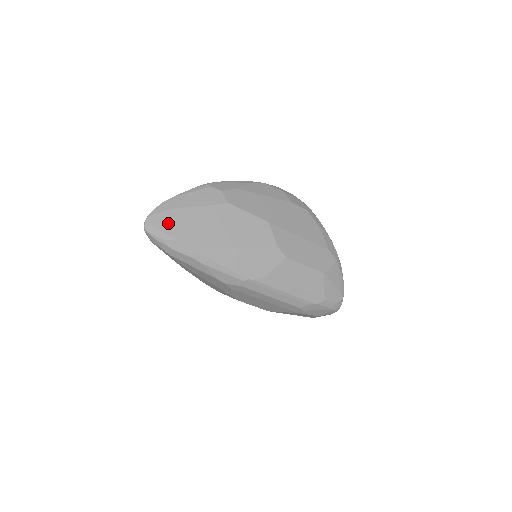
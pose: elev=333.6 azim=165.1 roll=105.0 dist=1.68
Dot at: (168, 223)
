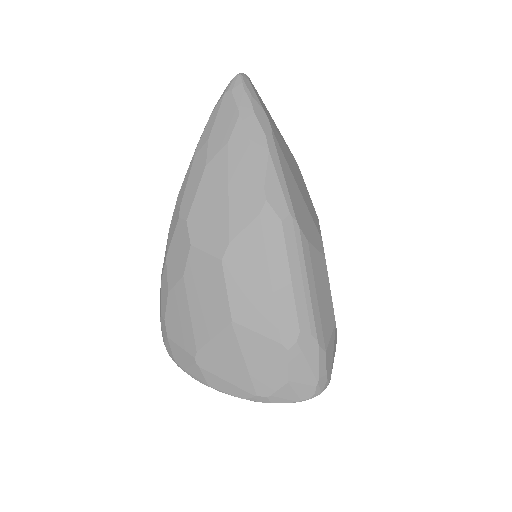
Dot at: (260, 100)
